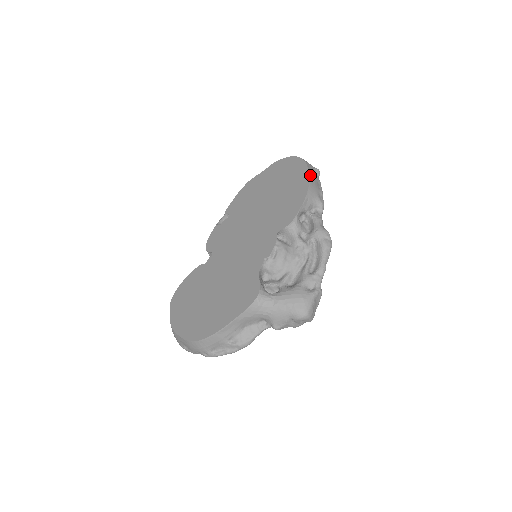
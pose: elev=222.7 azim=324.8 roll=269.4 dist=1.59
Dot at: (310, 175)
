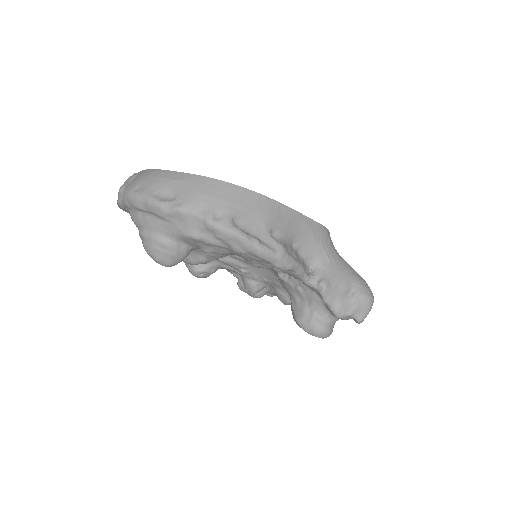
Dot at: occluded
